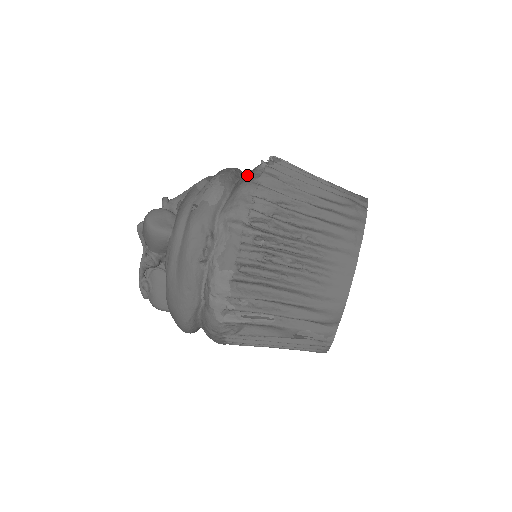
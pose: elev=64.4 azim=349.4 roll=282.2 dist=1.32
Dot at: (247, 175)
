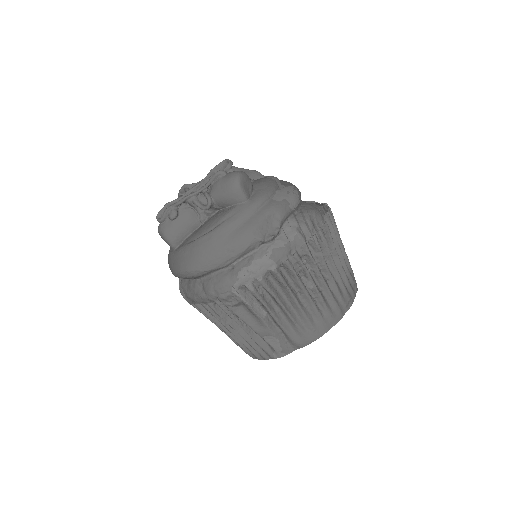
Dot at: (315, 205)
